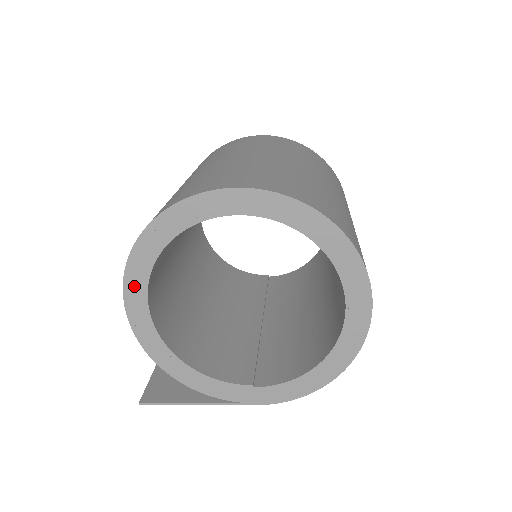
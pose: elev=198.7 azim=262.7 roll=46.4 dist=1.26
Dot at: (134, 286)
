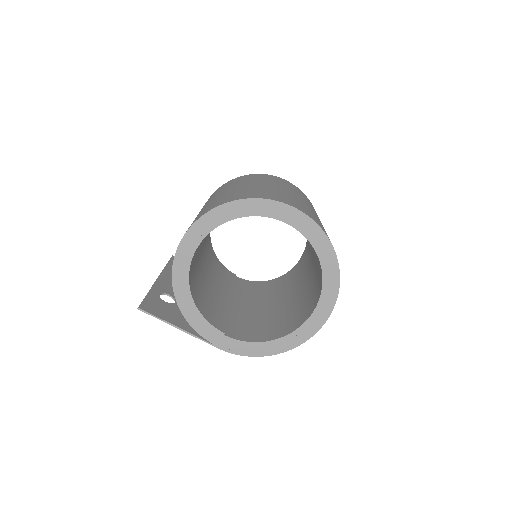
Dot at: (198, 230)
